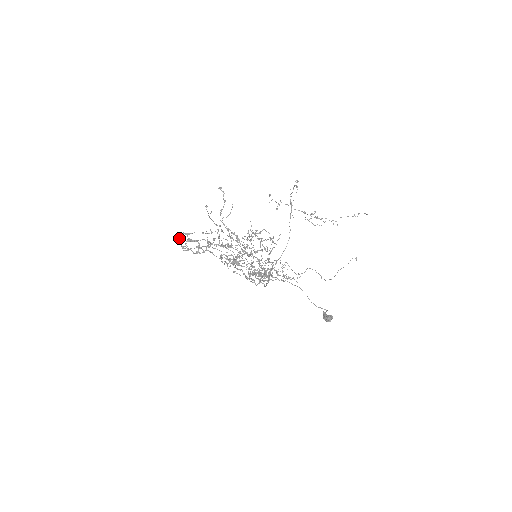
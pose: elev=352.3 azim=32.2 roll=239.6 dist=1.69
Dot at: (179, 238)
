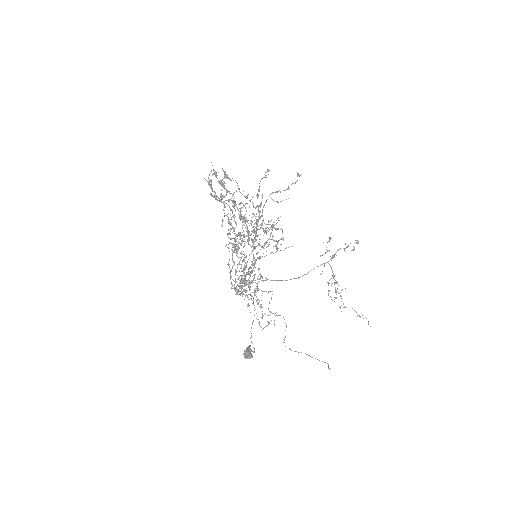
Dot at: occluded
